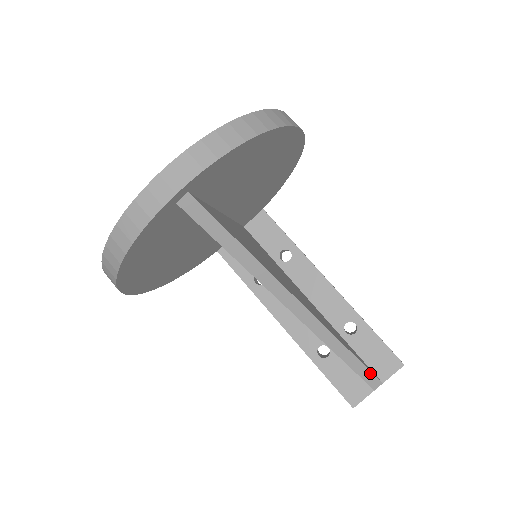
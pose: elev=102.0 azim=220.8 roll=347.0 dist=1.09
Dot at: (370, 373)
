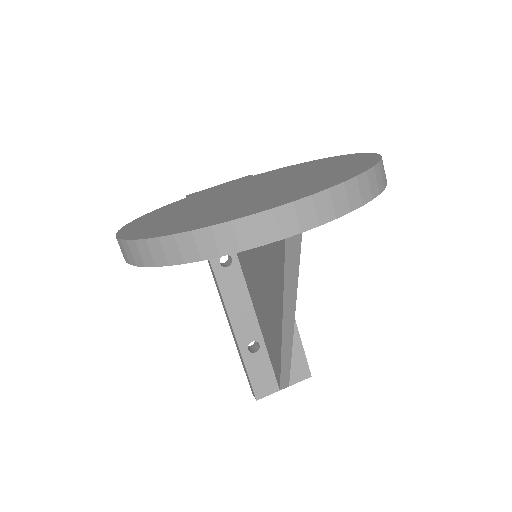
Dot at: (288, 379)
